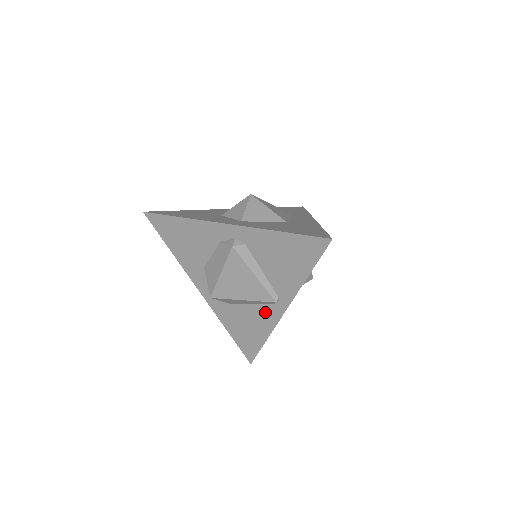
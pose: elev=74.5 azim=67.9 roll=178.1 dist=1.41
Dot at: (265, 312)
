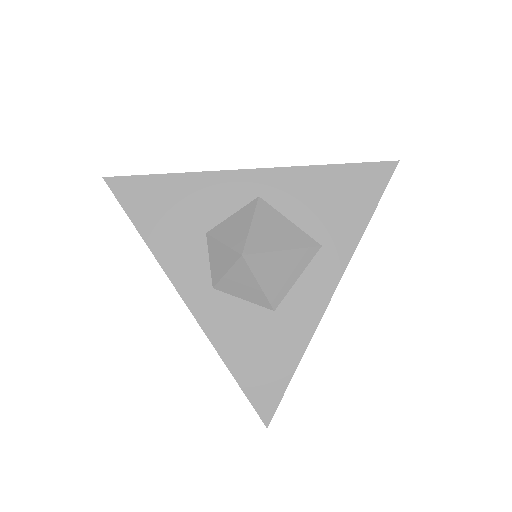
Dot at: occluded
